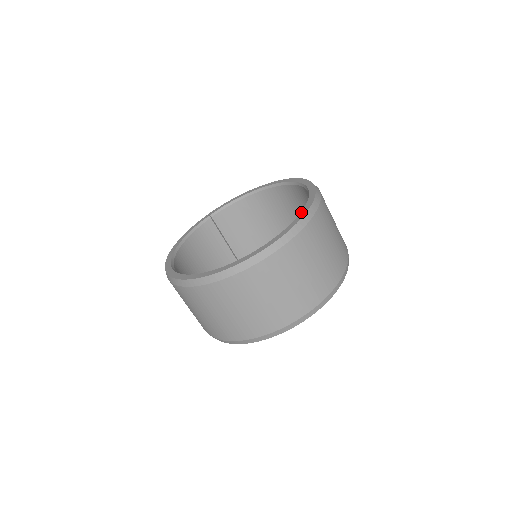
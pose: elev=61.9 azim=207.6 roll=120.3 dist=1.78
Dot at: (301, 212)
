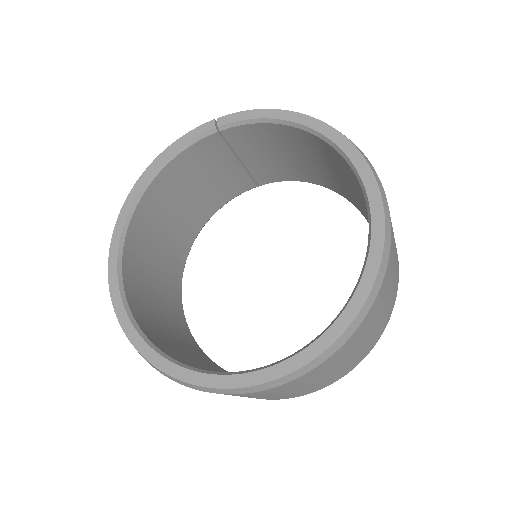
Dot at: (314, 343)
